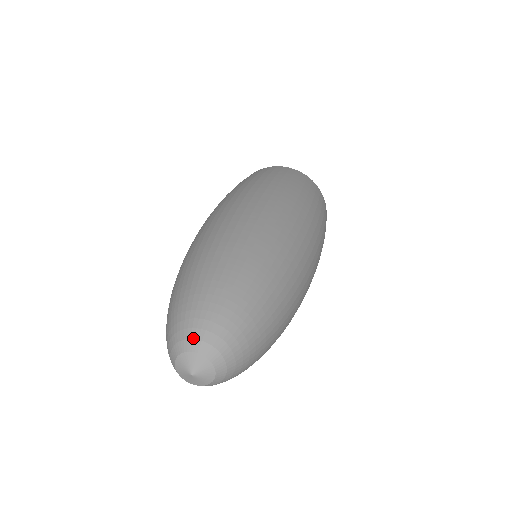
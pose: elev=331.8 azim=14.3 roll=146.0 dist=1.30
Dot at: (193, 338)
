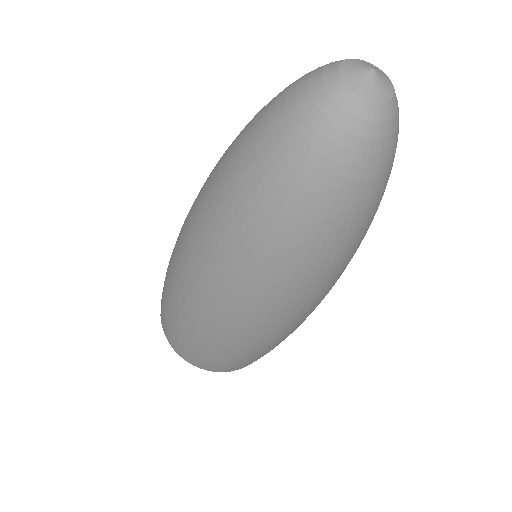
Dot at: occluded
